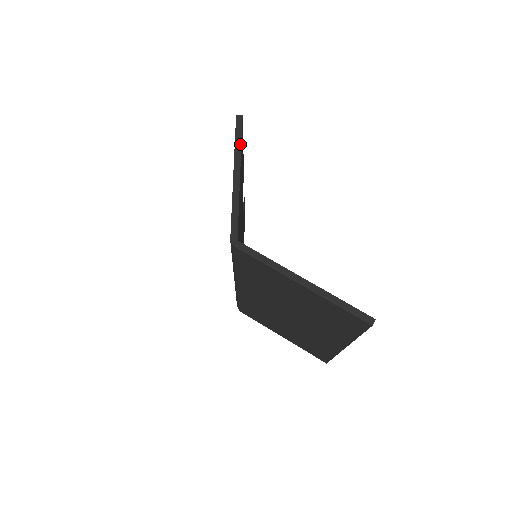
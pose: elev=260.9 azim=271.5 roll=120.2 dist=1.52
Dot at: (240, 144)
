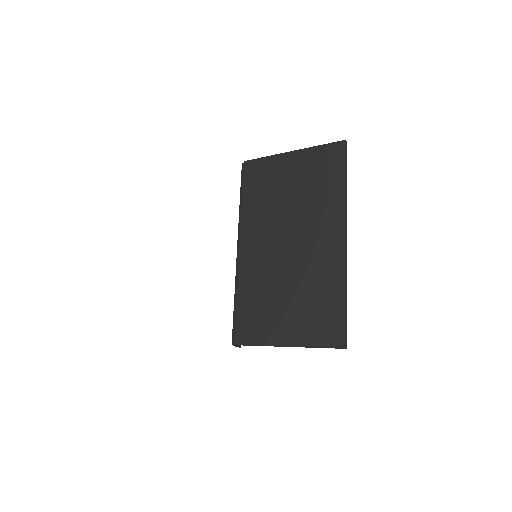
Dot at: occluded
